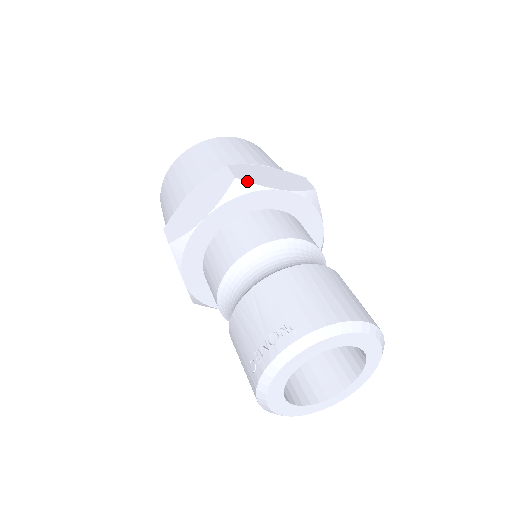
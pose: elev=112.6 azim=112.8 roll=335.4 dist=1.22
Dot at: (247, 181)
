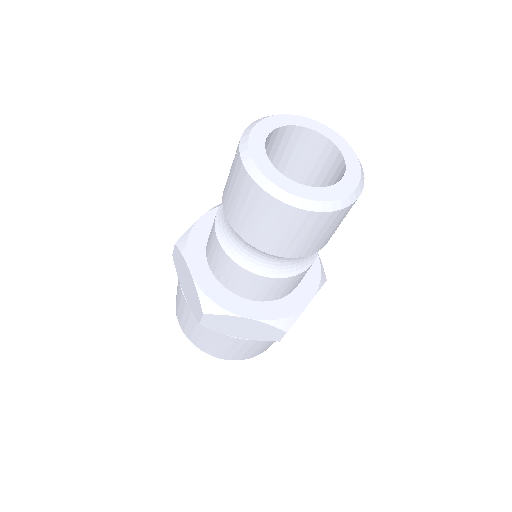
Dot at: occluded
